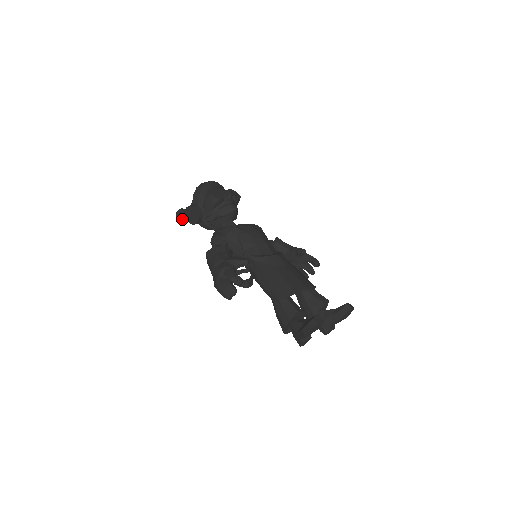
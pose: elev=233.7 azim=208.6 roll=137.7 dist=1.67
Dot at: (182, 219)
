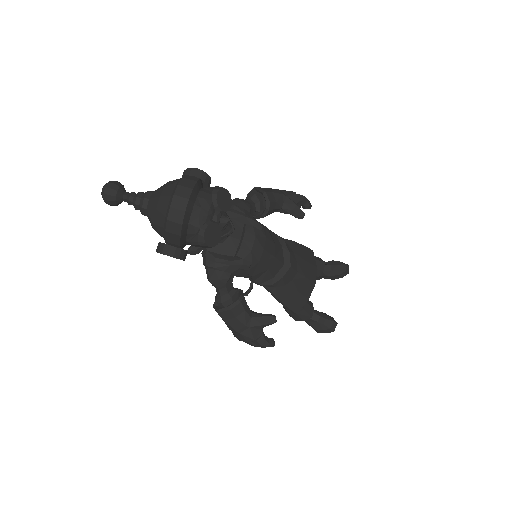
Dot at: occluded
